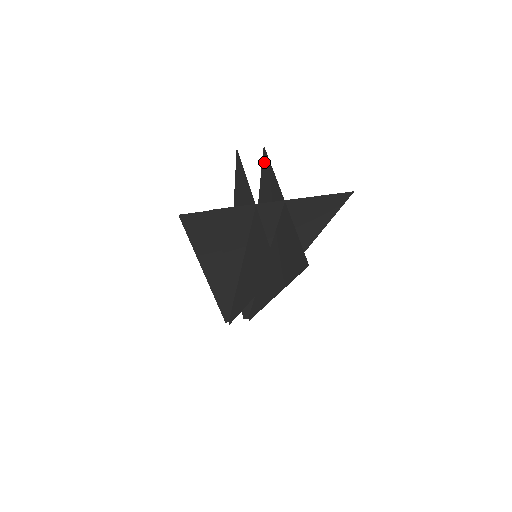
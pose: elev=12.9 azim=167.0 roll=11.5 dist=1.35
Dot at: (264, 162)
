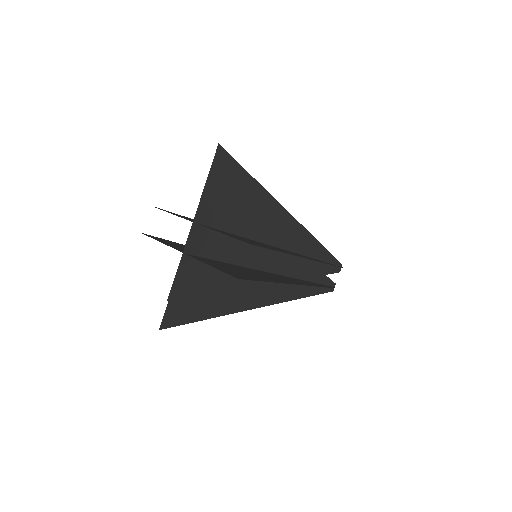
Dot at: occluded
